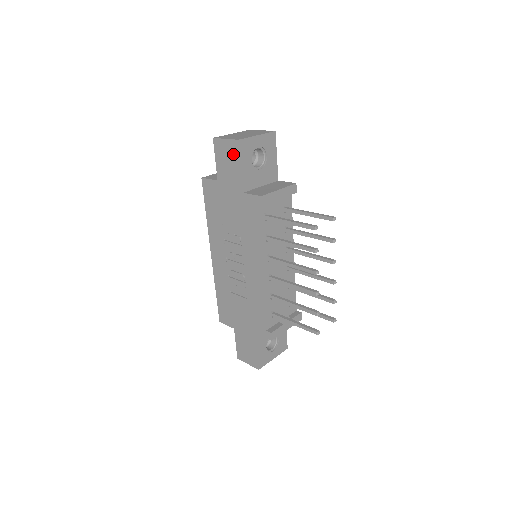
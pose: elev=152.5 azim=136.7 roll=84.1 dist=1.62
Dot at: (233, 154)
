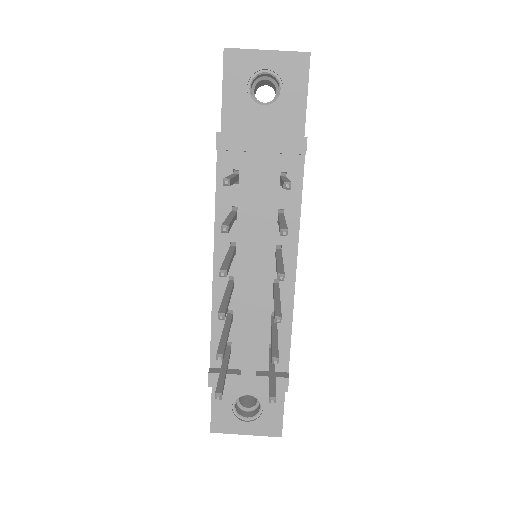
Dot at: occluded
